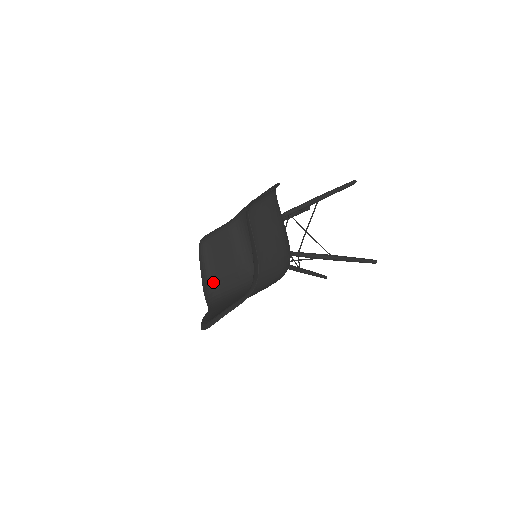
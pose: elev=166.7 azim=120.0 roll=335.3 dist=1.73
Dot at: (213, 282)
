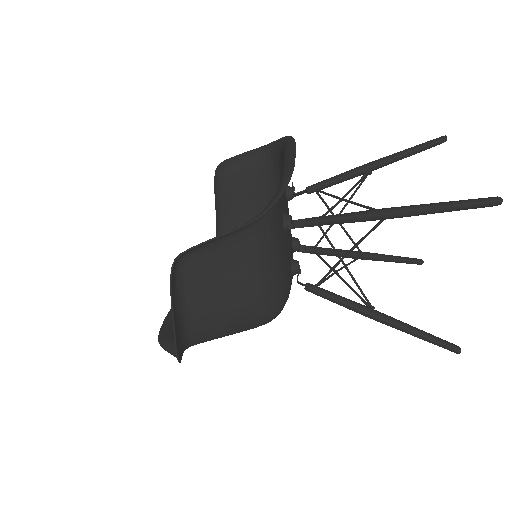
Dot at: occluded
